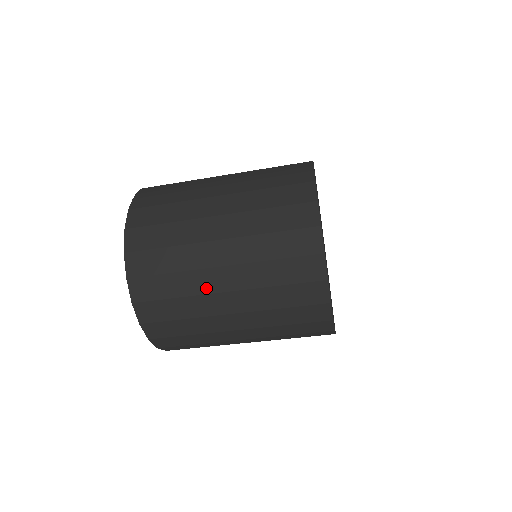
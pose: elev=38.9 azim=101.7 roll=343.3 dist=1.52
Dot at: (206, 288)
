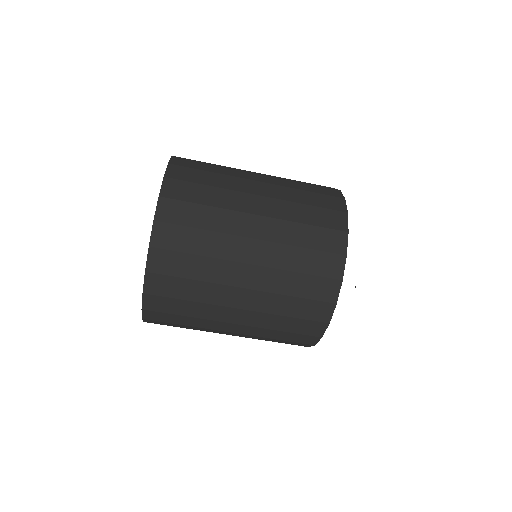
Dot at: (241, 176)
